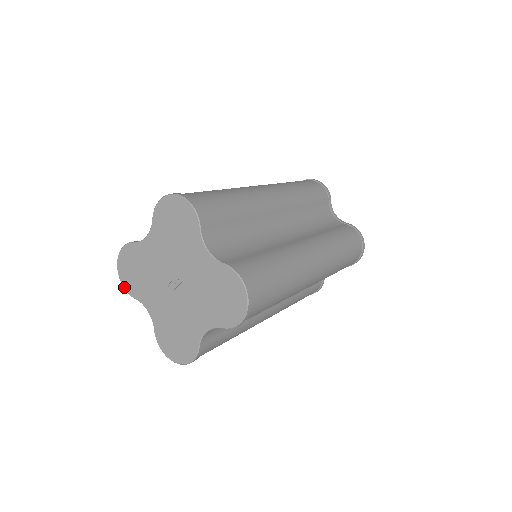
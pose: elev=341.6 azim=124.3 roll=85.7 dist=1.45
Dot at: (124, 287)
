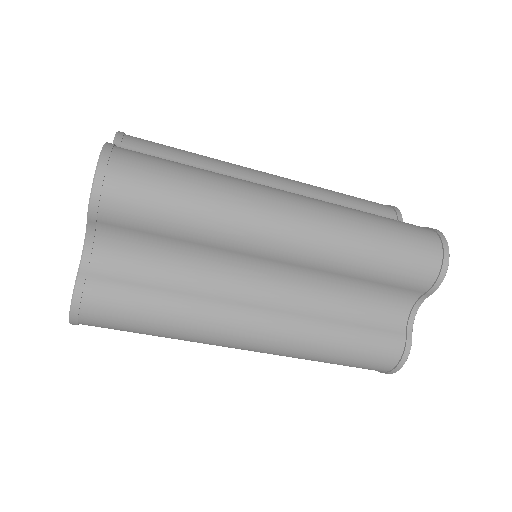
Dot at: occluded
